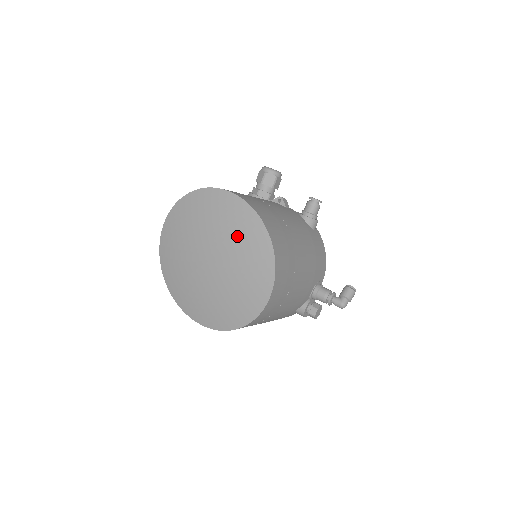
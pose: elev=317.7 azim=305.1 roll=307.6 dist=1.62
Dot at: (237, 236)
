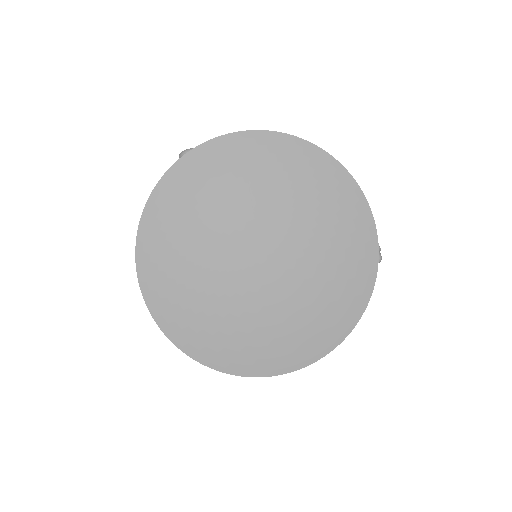
Dot at: (291, 189)
